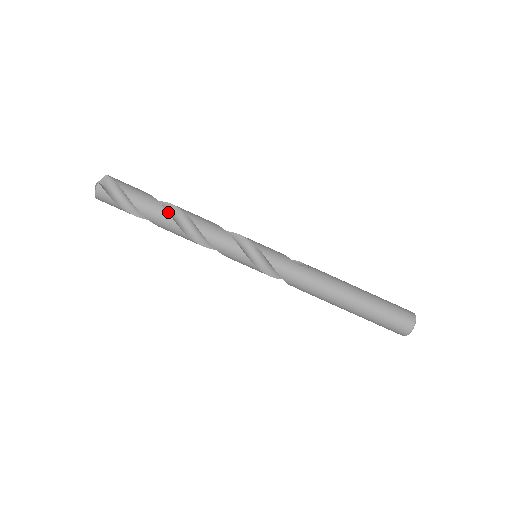
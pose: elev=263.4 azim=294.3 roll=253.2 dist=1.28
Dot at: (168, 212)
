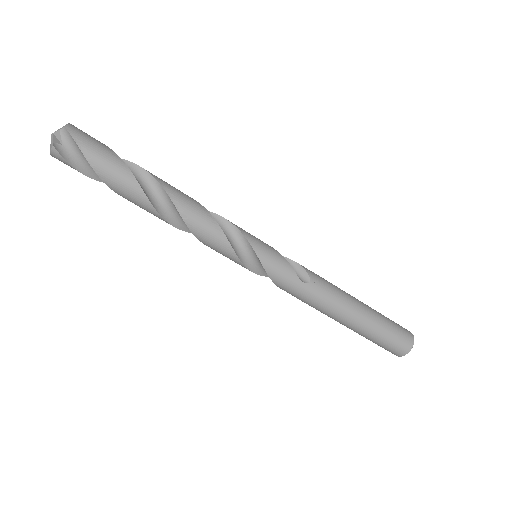
Dot at: (151, 195)
